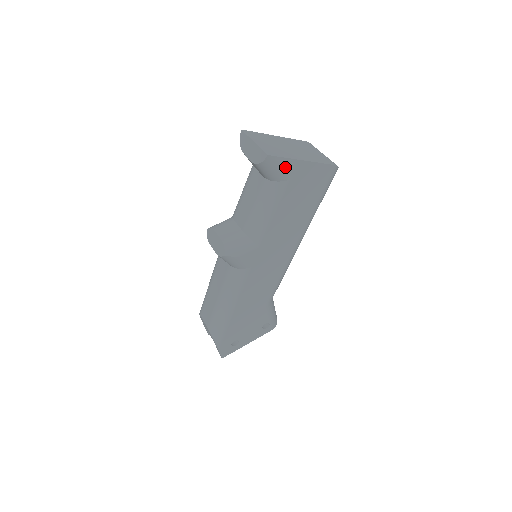
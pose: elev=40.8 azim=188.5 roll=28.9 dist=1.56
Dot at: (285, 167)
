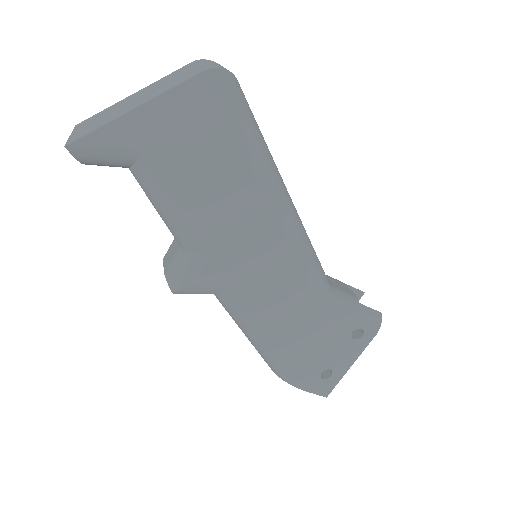
Dot at: (114, 140)
